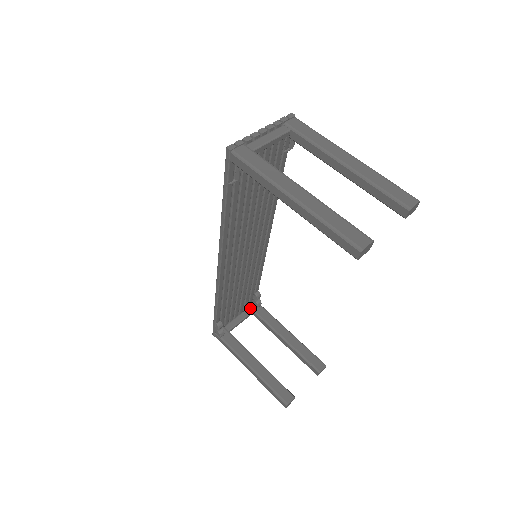
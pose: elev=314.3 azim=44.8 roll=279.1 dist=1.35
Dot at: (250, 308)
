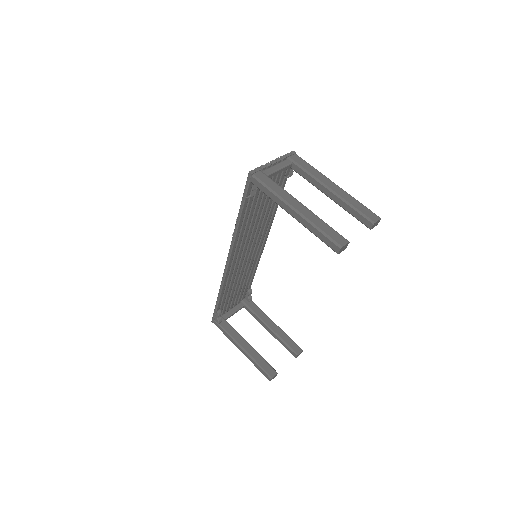
Dot at: (243, 302)
